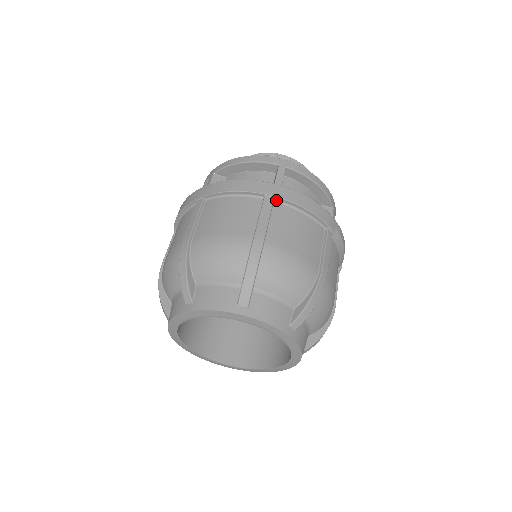
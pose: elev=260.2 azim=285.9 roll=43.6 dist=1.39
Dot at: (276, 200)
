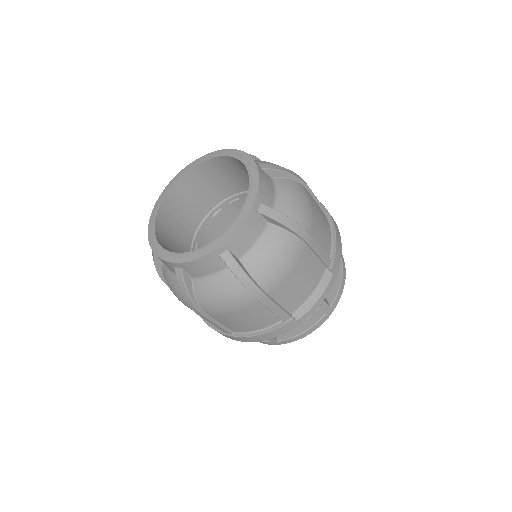
Dot at: (326, 215)
